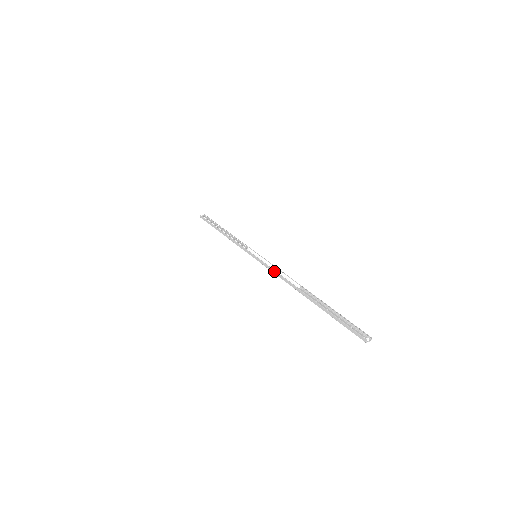
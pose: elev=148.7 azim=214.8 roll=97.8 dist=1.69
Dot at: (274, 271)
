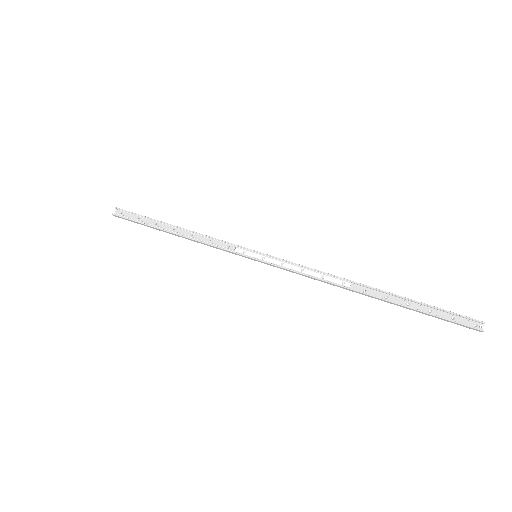
Dot at: (302, 275)
